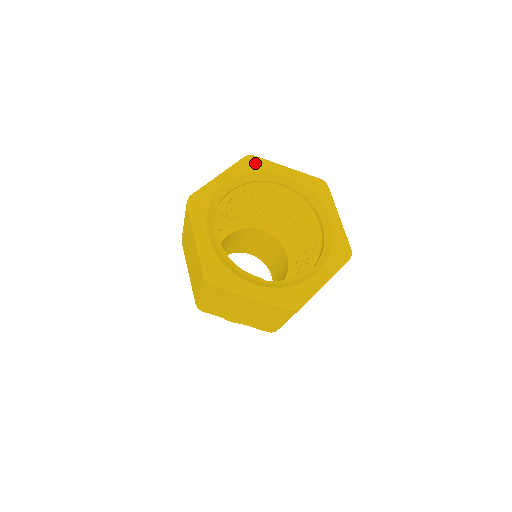
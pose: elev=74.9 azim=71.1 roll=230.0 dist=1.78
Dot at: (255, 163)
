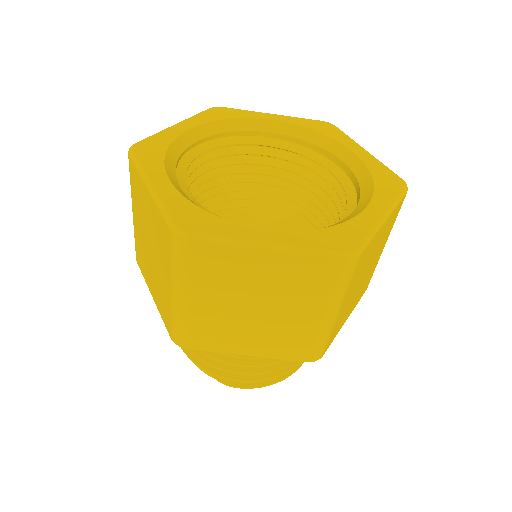
Dot at: (225, 112)
